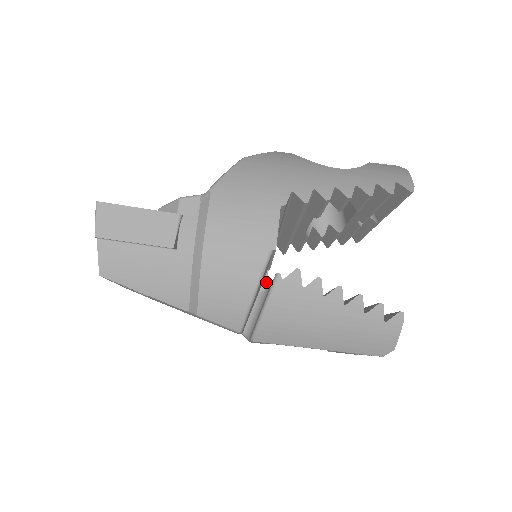
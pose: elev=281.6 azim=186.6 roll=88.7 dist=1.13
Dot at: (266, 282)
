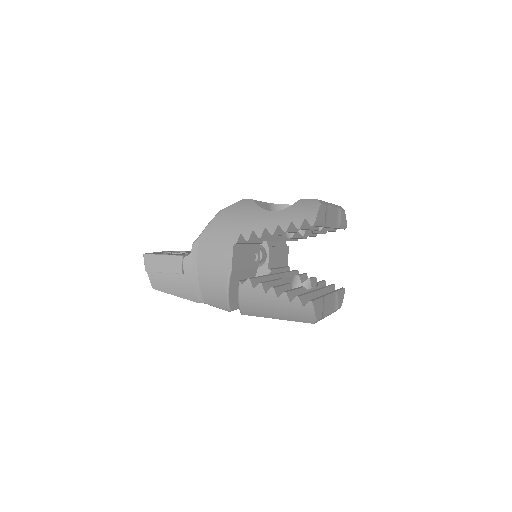
Dot at: (267, 270)
